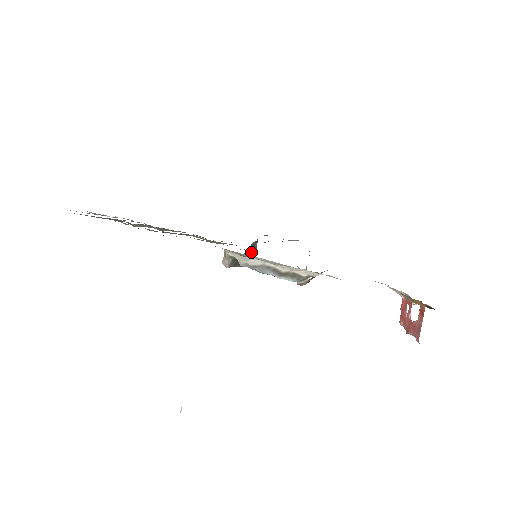
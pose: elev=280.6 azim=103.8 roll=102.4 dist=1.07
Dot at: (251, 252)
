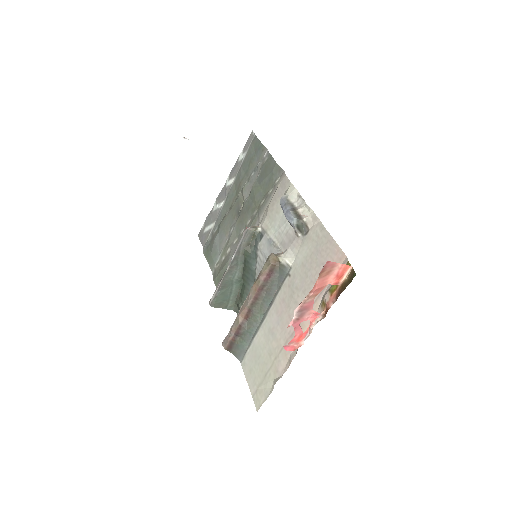
Dot at: (228, 294)
